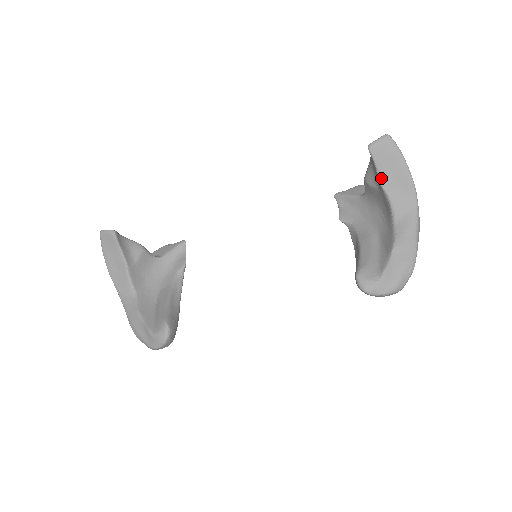
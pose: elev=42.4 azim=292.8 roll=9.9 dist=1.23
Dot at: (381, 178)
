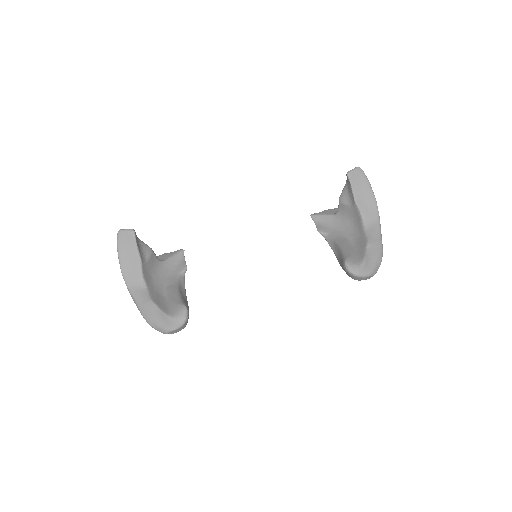
Dot at: (355, 196)
